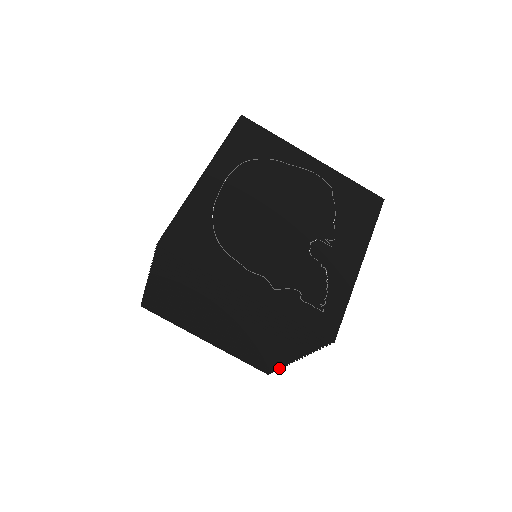
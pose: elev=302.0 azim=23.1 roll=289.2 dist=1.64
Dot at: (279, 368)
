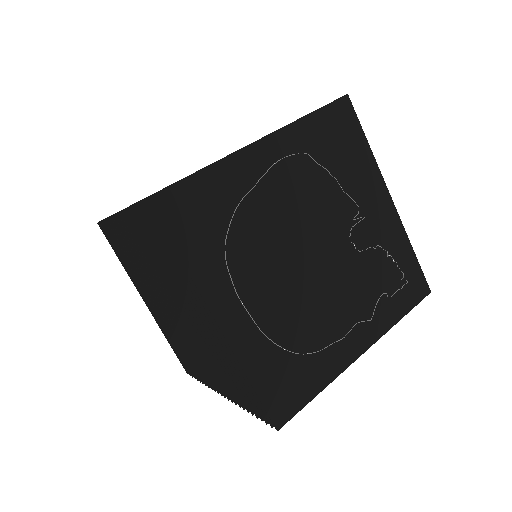
Dot at: occluded
